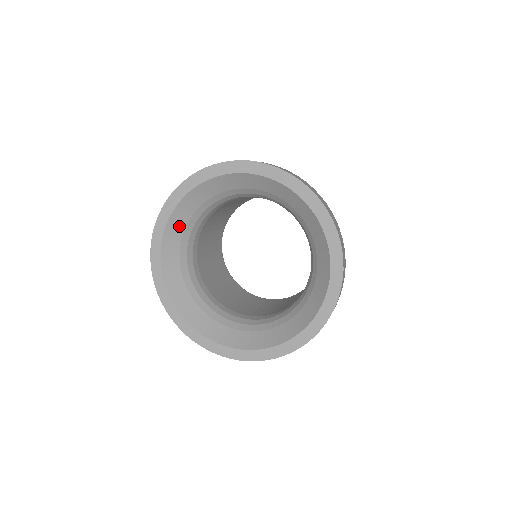
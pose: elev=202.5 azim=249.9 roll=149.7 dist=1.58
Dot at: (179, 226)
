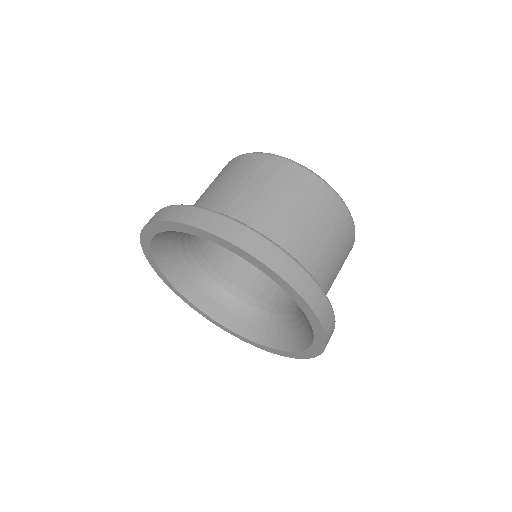
Dot at: (166, 240)
